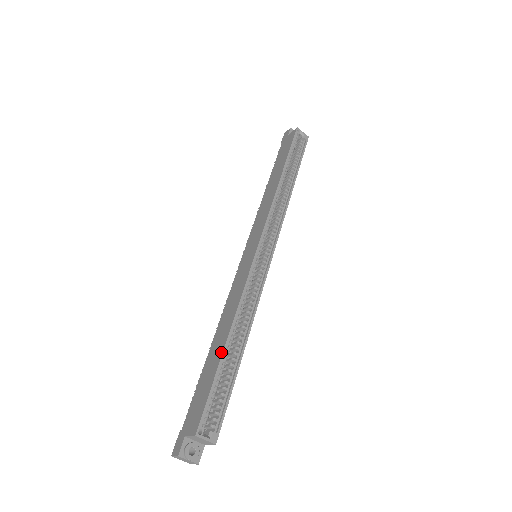
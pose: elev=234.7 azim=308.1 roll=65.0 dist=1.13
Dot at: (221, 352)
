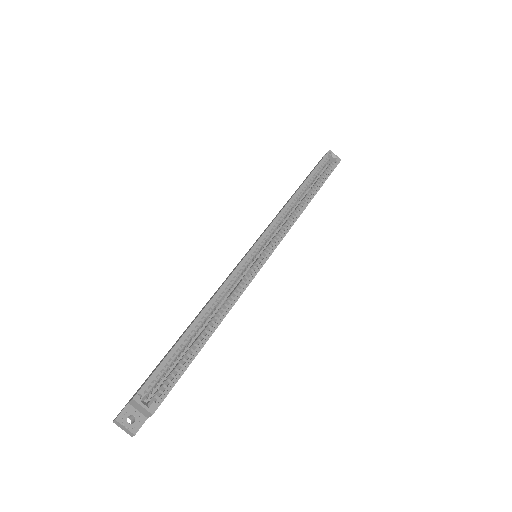
Dot at: occluded
